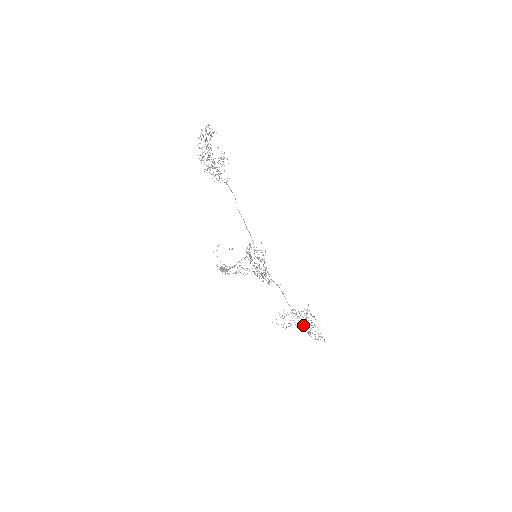
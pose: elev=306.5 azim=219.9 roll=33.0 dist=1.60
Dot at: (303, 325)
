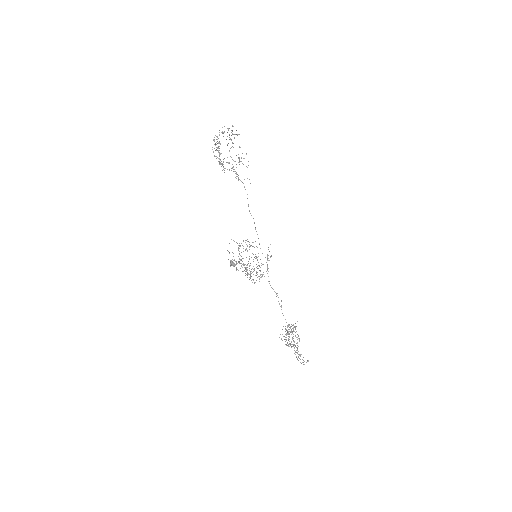
Dot at: occluded
